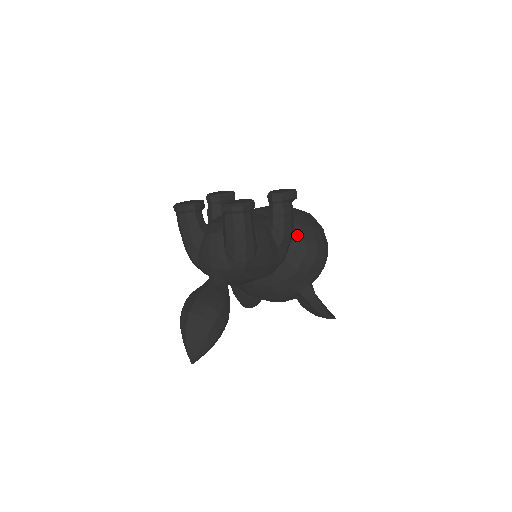
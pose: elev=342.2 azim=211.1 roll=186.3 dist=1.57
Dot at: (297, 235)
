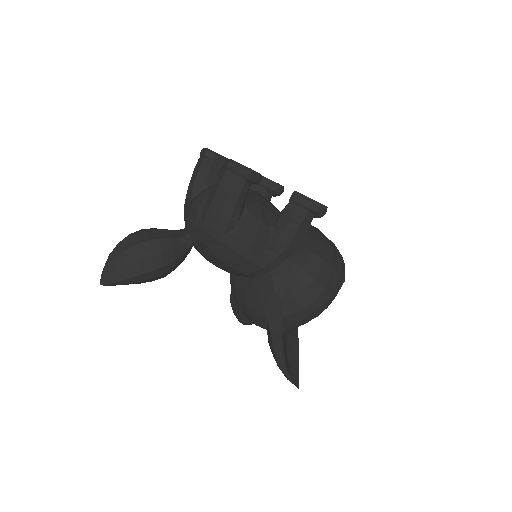
Dot at: (301, 256)
